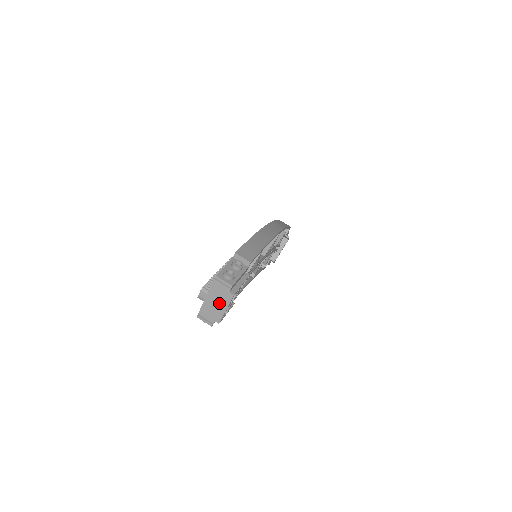
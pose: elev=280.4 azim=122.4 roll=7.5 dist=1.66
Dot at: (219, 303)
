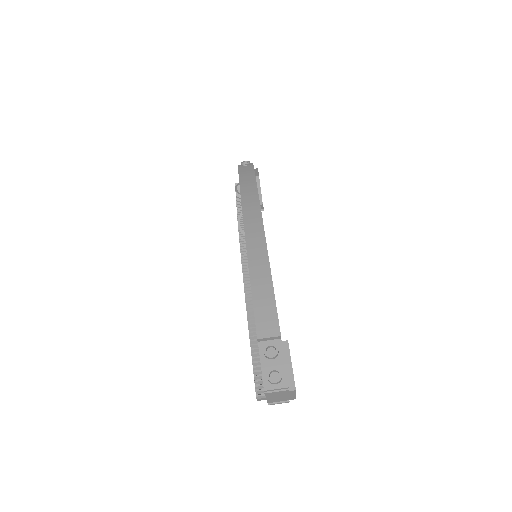
Dot at: (284, 396)
